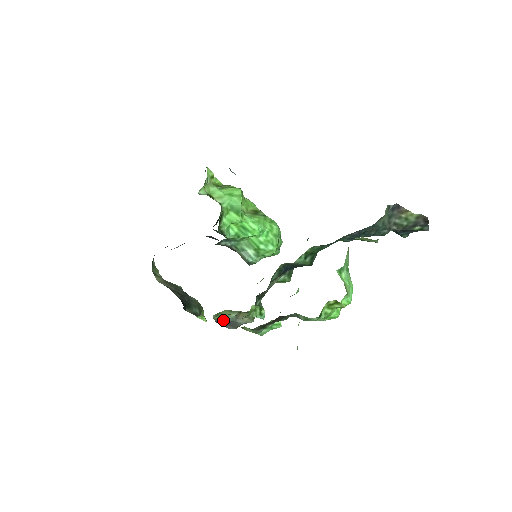
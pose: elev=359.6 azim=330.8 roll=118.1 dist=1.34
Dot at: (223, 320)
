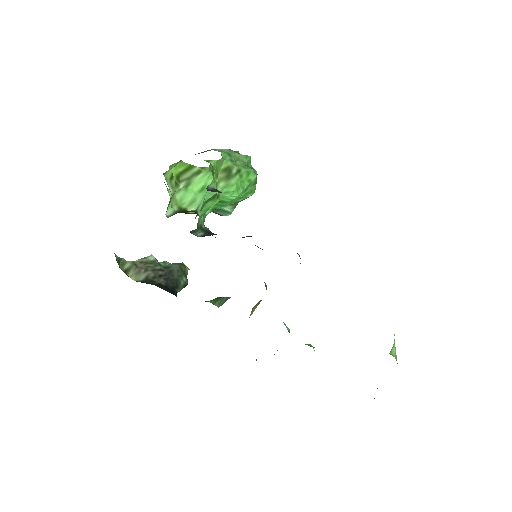
Dot at: occluded
